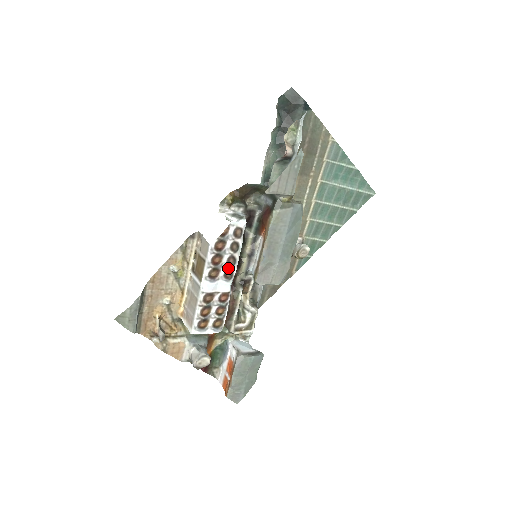
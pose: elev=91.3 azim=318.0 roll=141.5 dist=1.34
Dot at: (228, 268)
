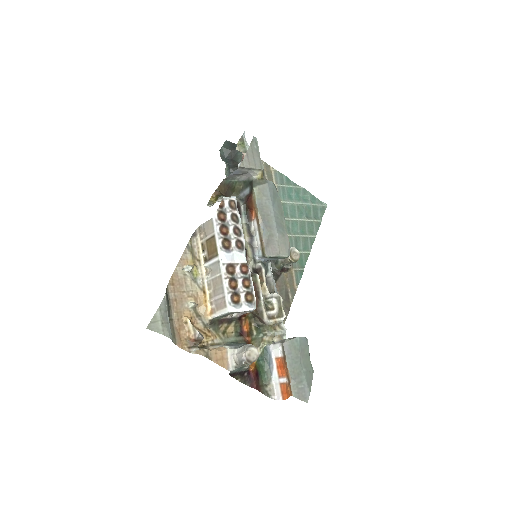
Dot at: (237, 238)
